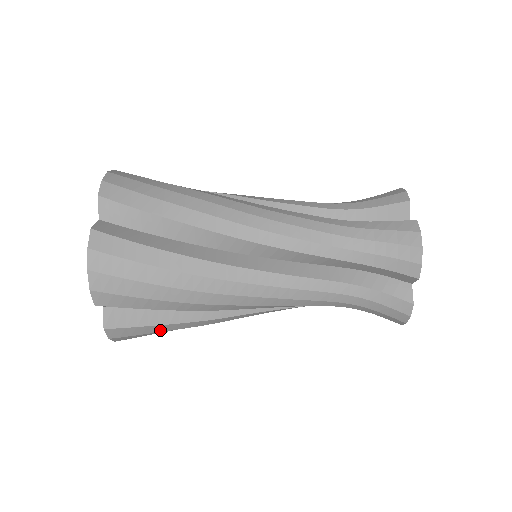
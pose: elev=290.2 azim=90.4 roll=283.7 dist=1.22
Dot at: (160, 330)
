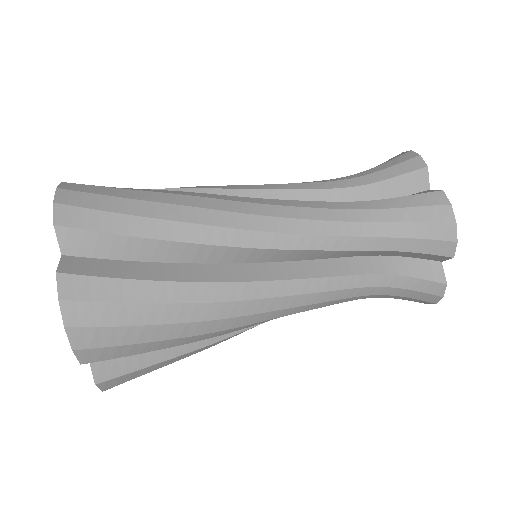
Dot at: (137, 298)
